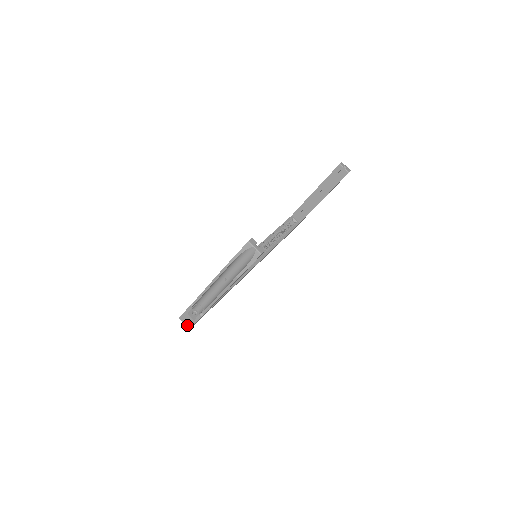
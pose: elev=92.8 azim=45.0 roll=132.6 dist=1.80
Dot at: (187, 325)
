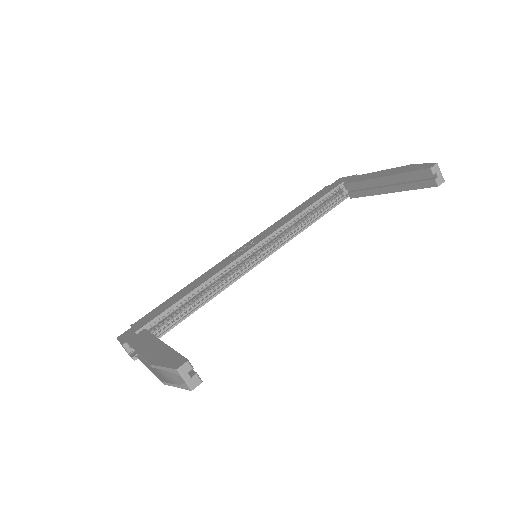
Dot at: occluded
